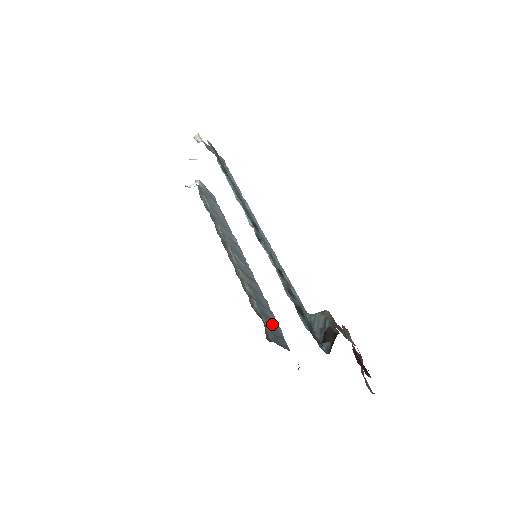
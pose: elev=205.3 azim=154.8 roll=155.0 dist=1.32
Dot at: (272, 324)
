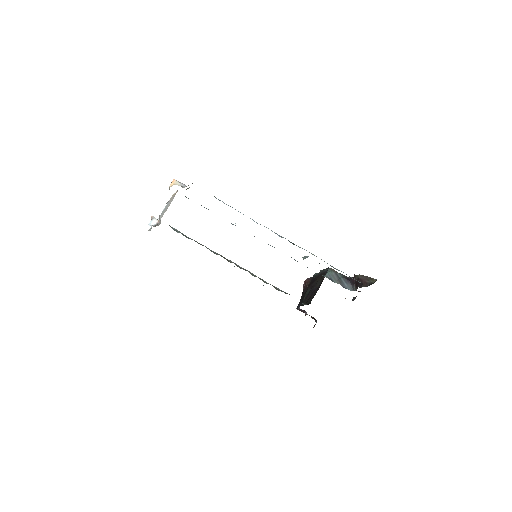
Dot at: occluded
